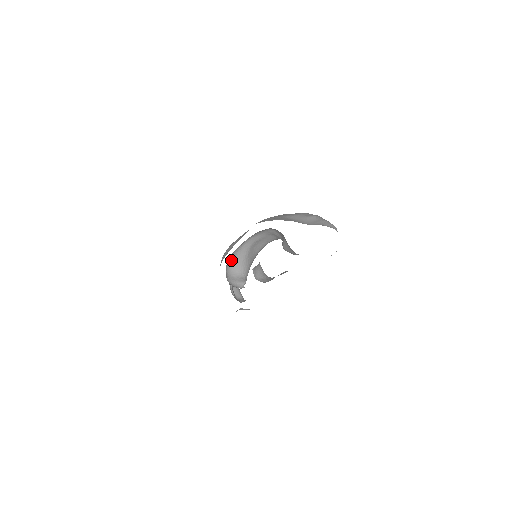
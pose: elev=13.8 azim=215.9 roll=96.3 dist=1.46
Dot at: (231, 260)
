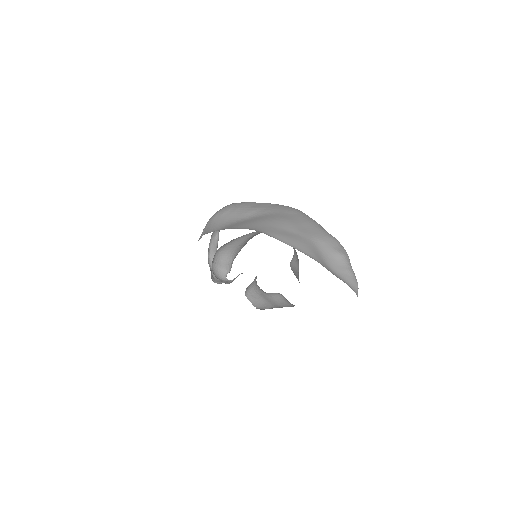
Dot at: (226, 243)
